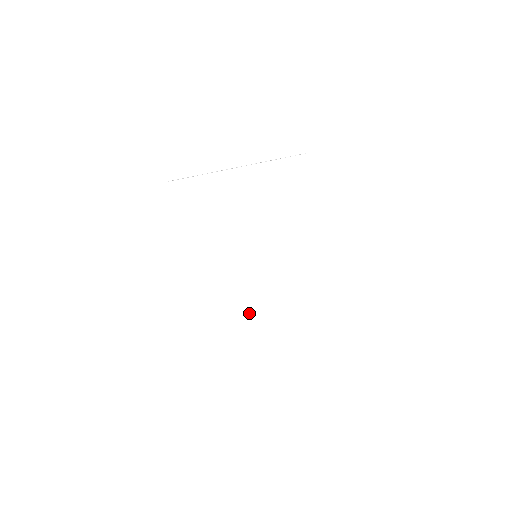
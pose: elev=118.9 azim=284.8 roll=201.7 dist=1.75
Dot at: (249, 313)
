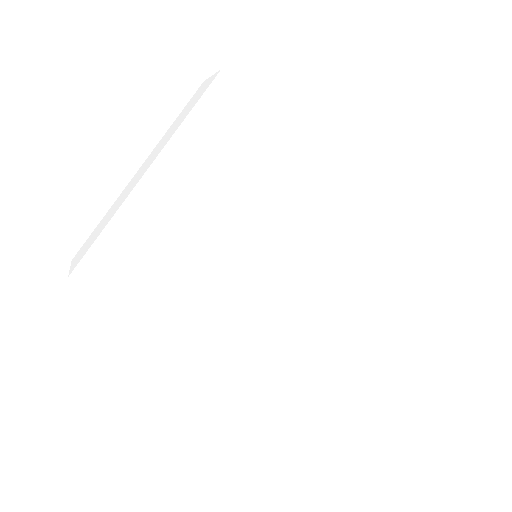
Dot at: (304, 329)
